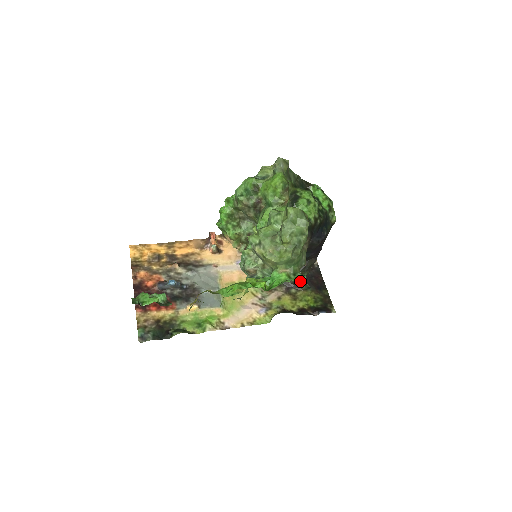
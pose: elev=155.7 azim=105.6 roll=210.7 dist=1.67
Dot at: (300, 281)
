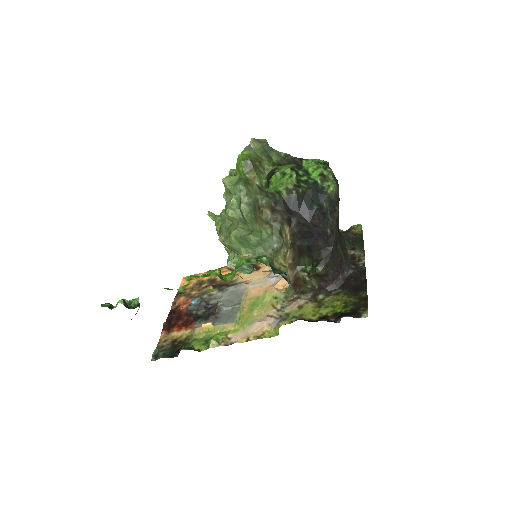
Dot at: (329, 284)
